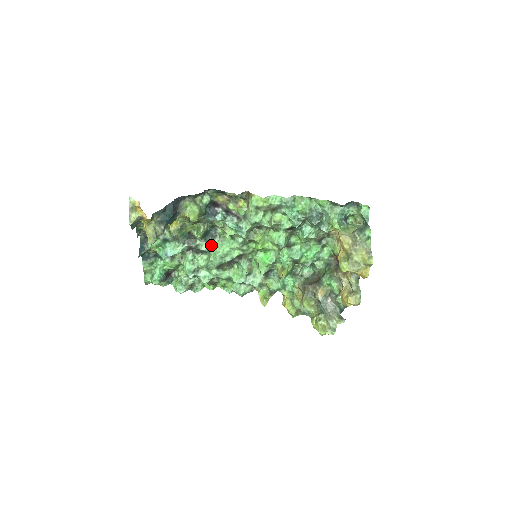
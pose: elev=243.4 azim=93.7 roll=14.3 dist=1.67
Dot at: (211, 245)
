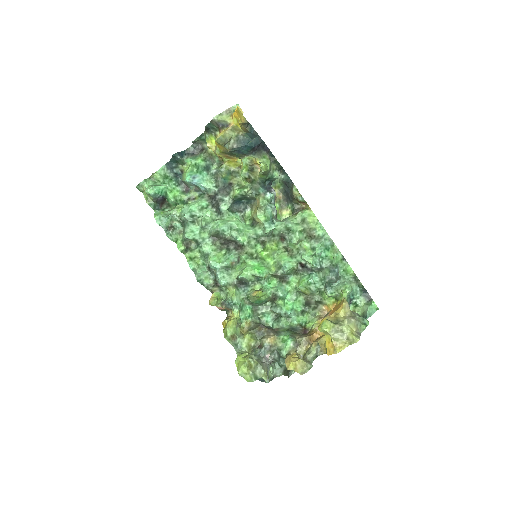
Dot at: (231, 212)
